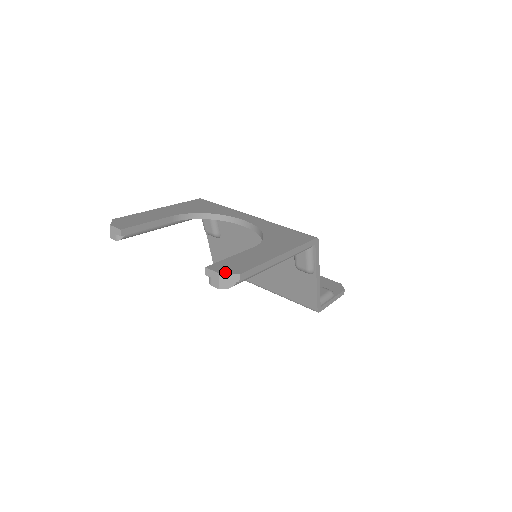
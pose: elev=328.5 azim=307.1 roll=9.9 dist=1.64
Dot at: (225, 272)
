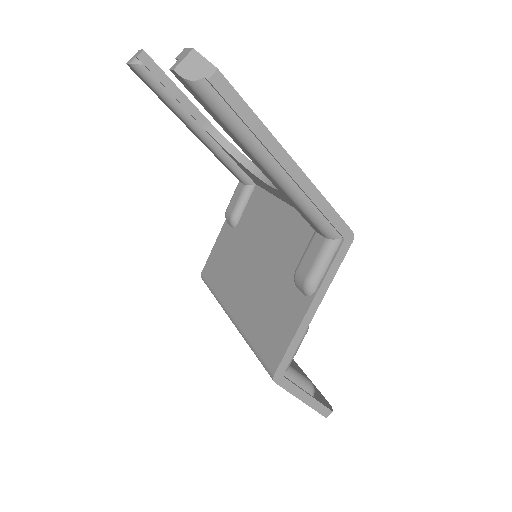
Dot at: (202, 56)
